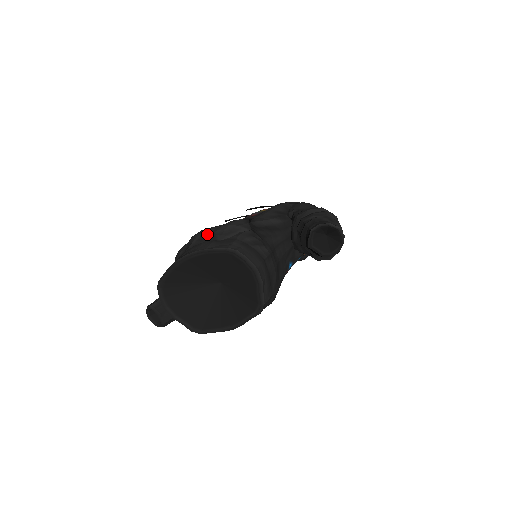
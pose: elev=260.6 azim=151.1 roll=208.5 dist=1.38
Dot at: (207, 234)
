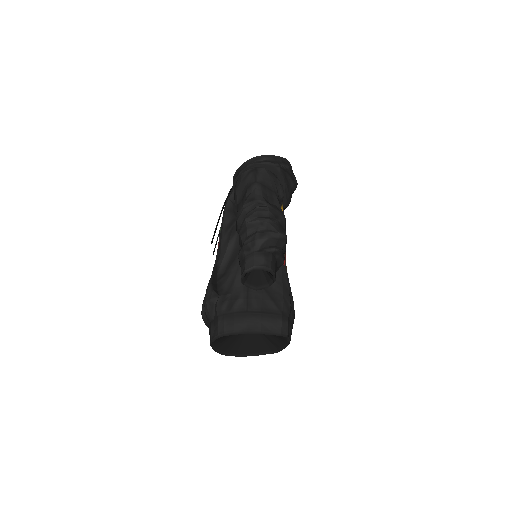
Dot at: (205, 315)
